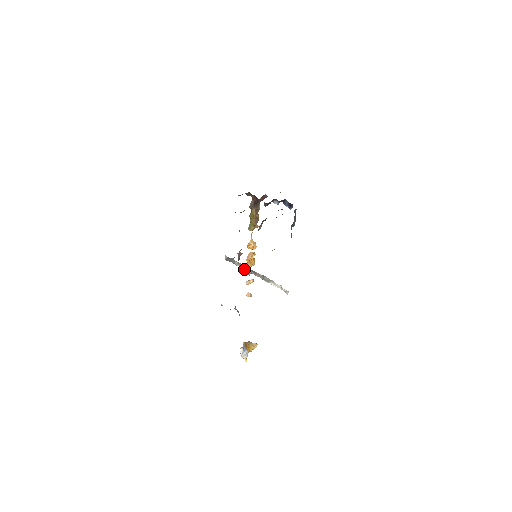
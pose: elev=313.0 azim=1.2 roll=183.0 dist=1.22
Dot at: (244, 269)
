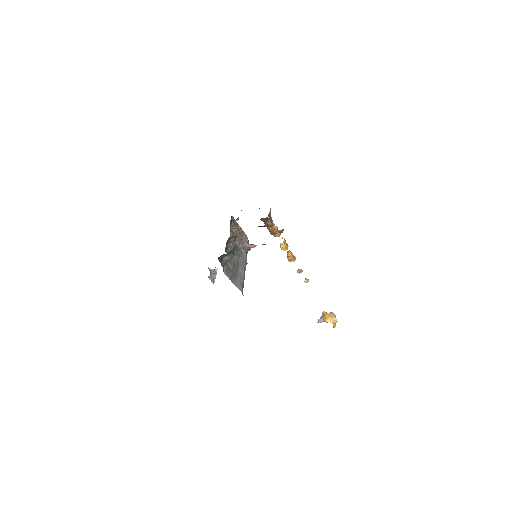
Dot at: occluded
